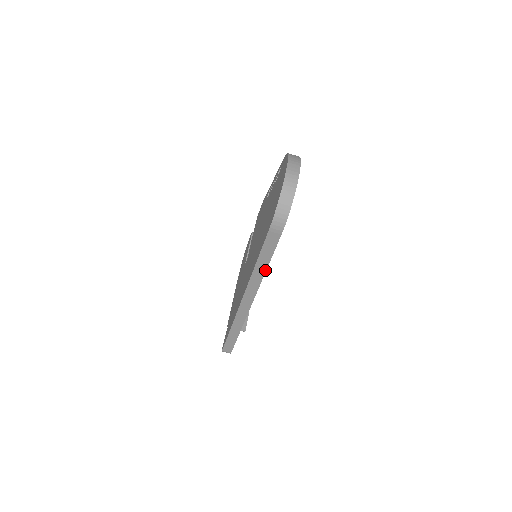
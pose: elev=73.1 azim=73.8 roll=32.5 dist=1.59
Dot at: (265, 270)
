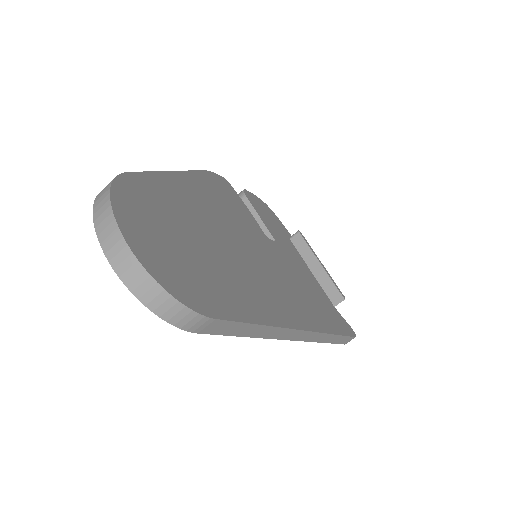
Dot at: (266, 327)
